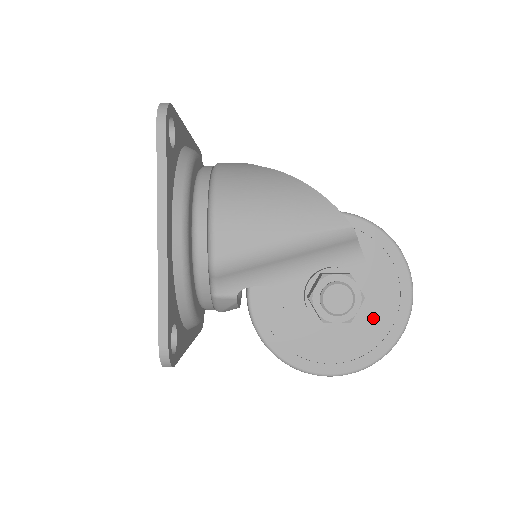
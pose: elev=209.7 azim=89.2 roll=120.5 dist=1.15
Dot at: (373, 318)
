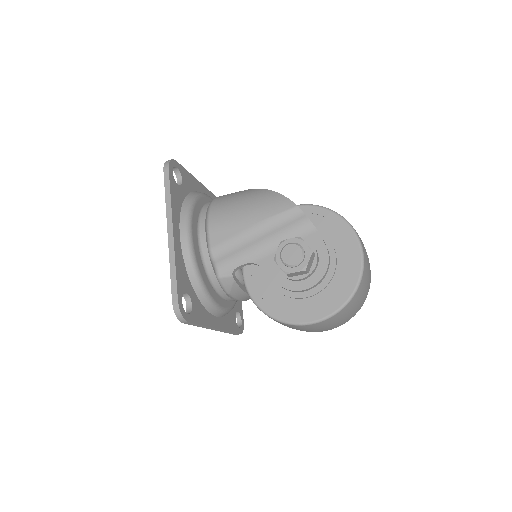
Dot at: (334, 273)
